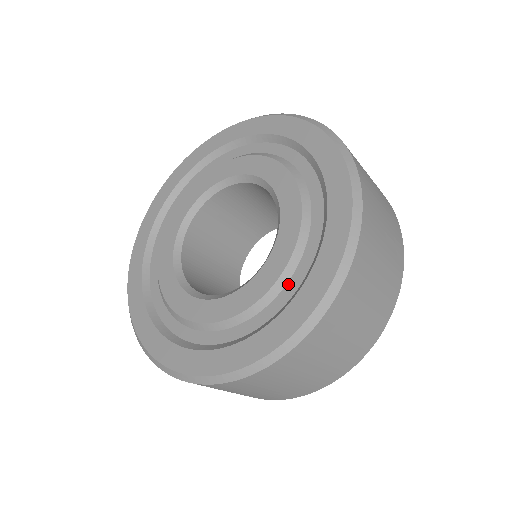
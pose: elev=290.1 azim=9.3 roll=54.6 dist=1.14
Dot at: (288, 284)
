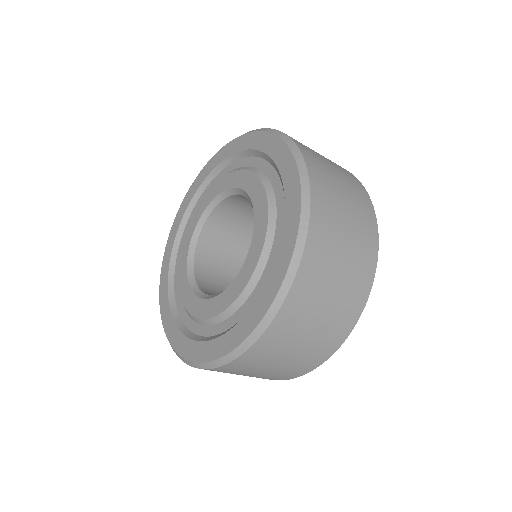
Dot at: (222, 323)
